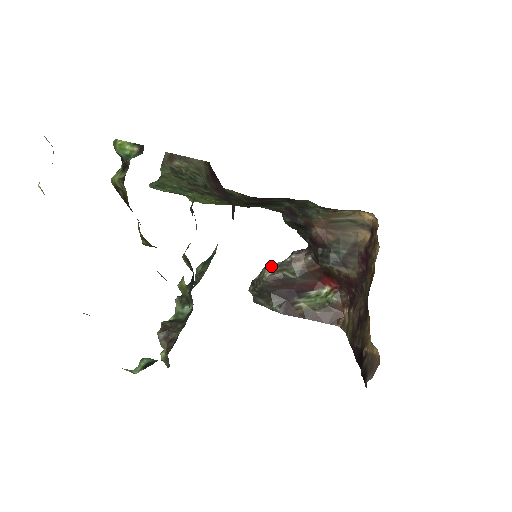
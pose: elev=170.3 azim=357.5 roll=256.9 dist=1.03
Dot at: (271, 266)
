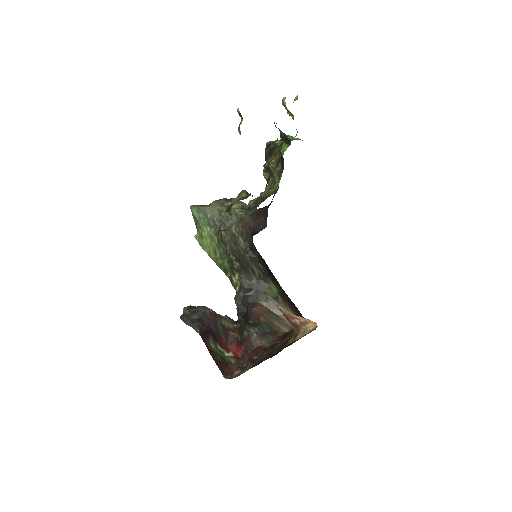
Dot at: occluded
